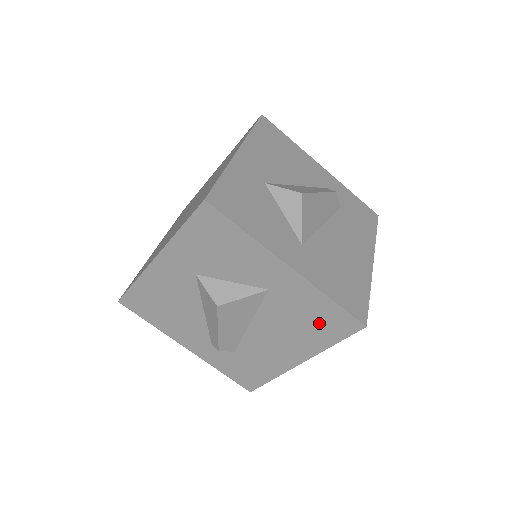
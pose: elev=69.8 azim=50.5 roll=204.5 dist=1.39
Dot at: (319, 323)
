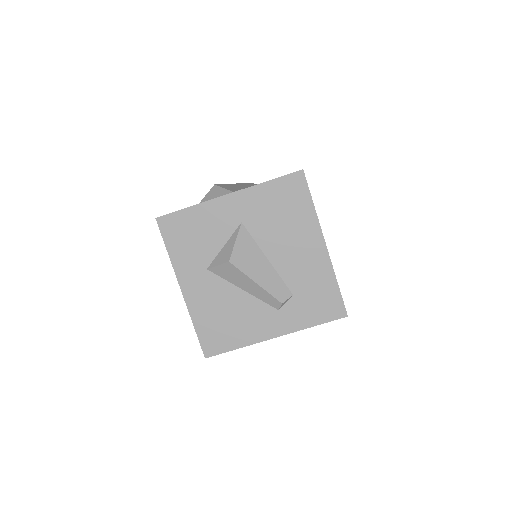
Dot at: (287, 203)
